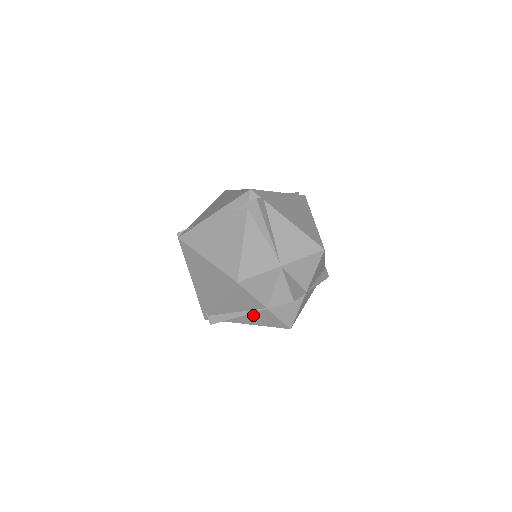
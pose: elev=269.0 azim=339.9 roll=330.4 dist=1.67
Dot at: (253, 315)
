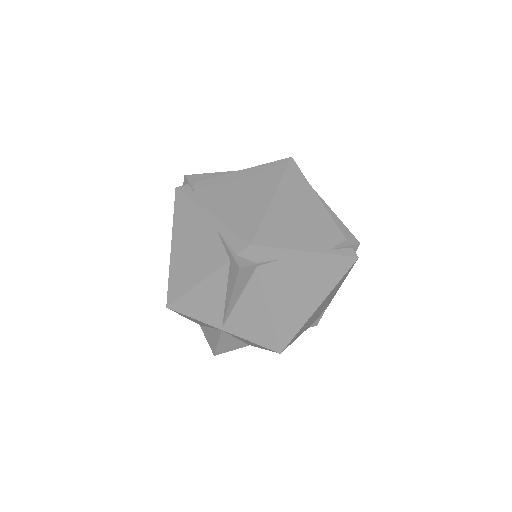
Dot at: occluded
